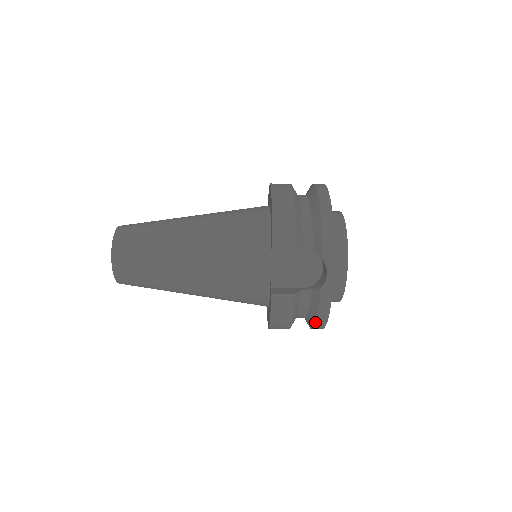
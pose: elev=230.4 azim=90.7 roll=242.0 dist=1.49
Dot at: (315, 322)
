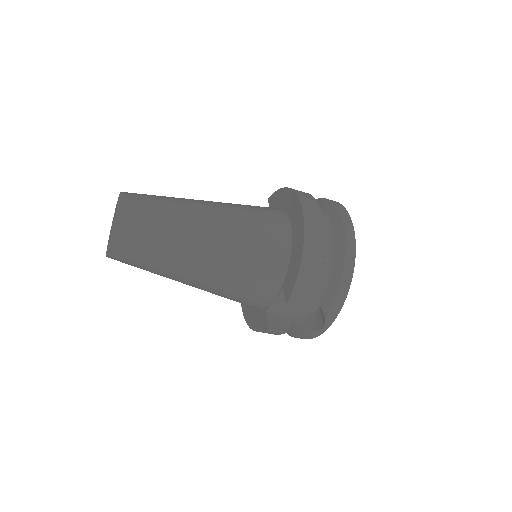
Dot at: (289, 335)
